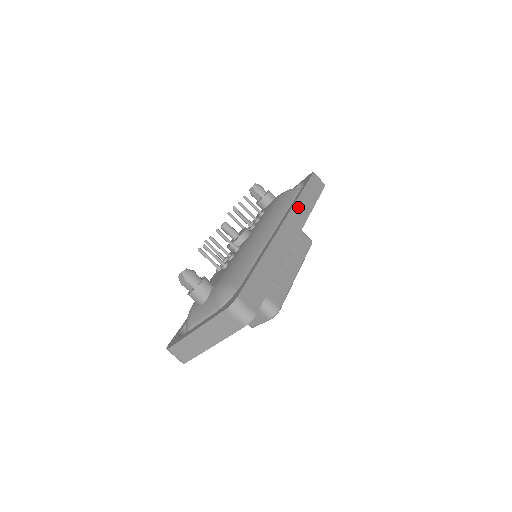
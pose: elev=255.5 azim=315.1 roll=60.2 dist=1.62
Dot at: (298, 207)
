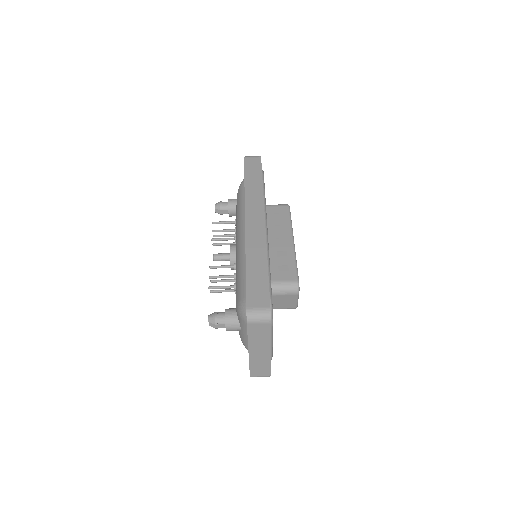
Dot at: (249, 196)
